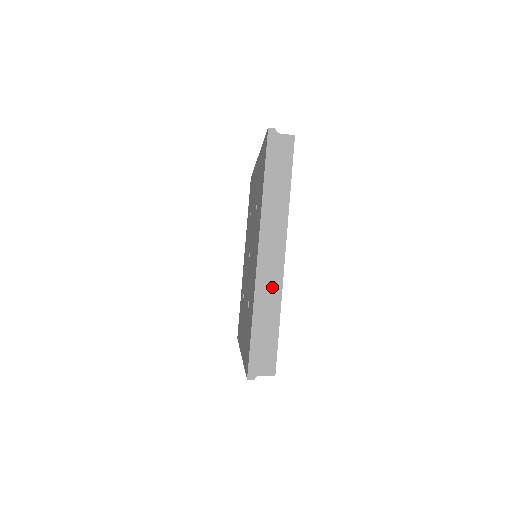
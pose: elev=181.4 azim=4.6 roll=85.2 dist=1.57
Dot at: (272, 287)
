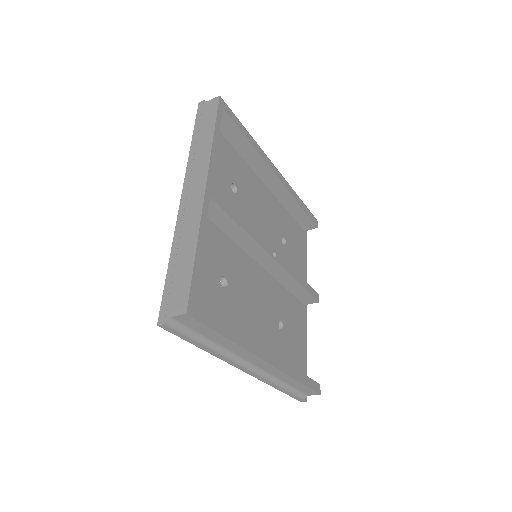
Dot at: (191, 221)
